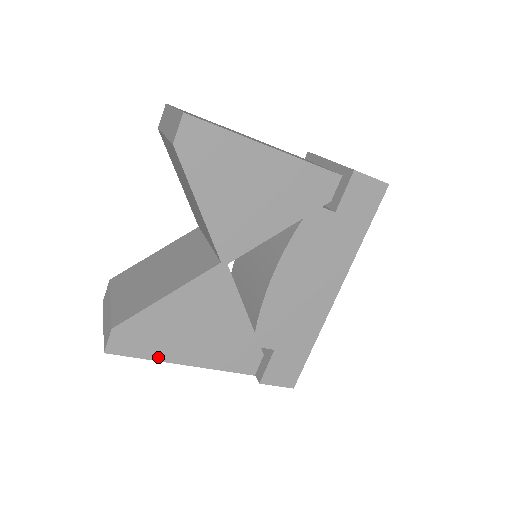
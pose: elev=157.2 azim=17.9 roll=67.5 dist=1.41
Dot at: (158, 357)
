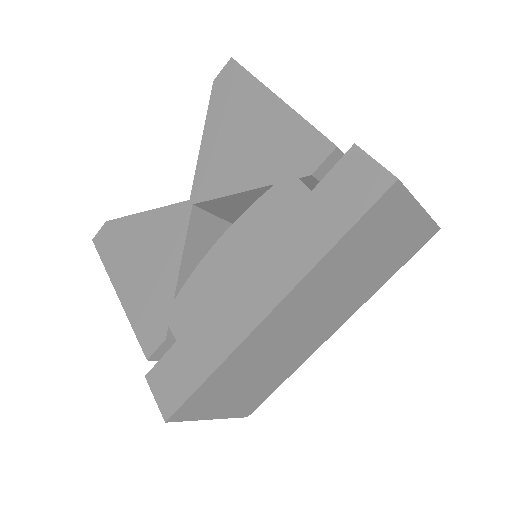
Dot at: (110, 269)
